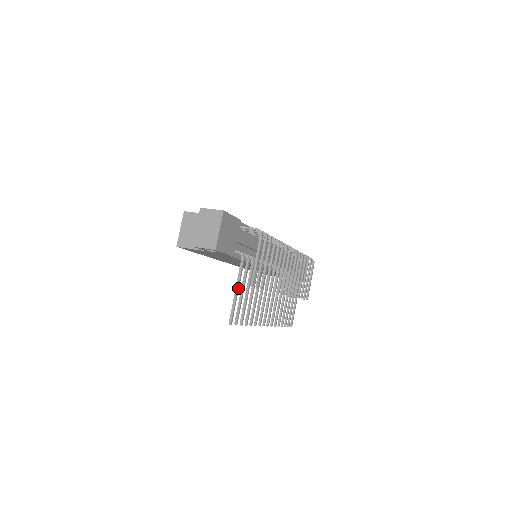
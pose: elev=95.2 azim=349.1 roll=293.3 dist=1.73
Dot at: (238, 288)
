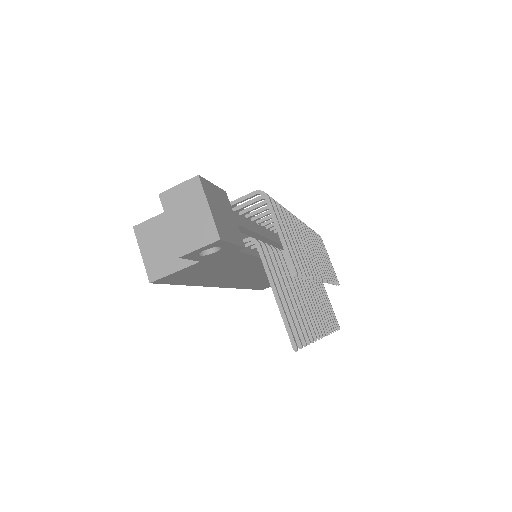
Dot at: (276, 290)
